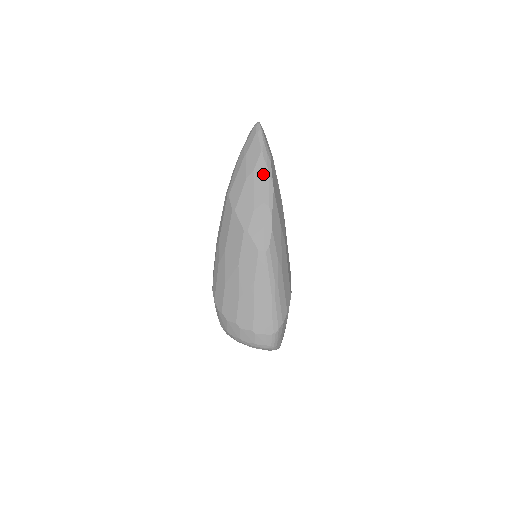
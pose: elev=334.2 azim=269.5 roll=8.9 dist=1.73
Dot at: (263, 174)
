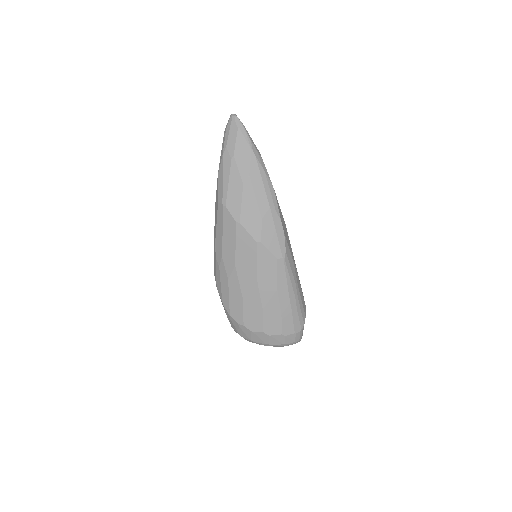
Dot at: (261, 176)
